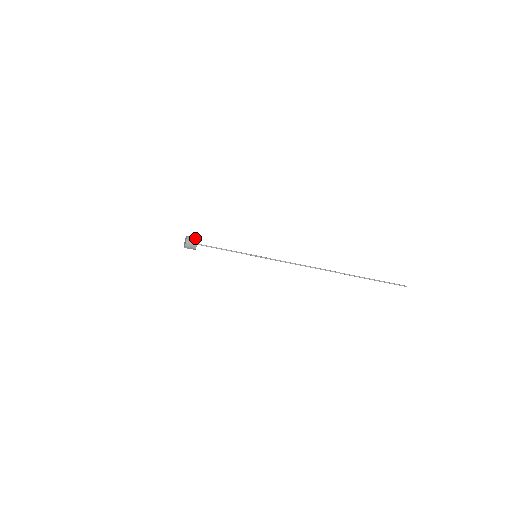
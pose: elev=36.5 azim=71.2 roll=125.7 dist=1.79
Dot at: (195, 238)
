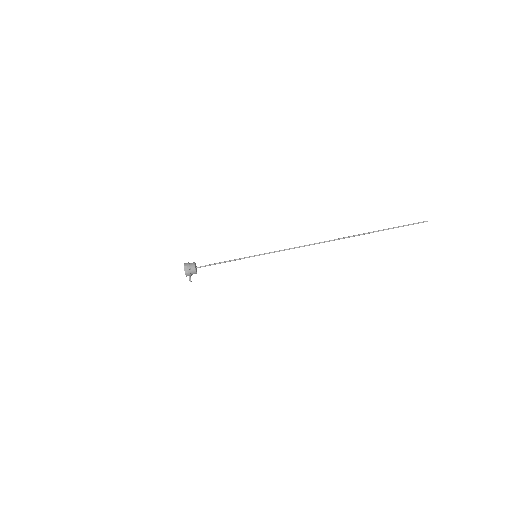
Dot at: occluded
